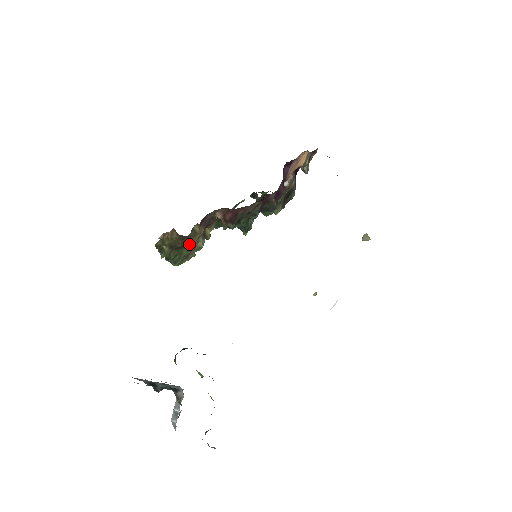
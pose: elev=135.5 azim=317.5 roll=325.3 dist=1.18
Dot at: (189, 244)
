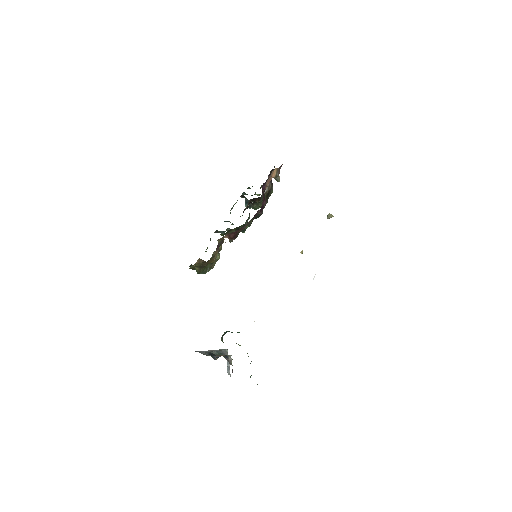
Dot at: (211, 262)
